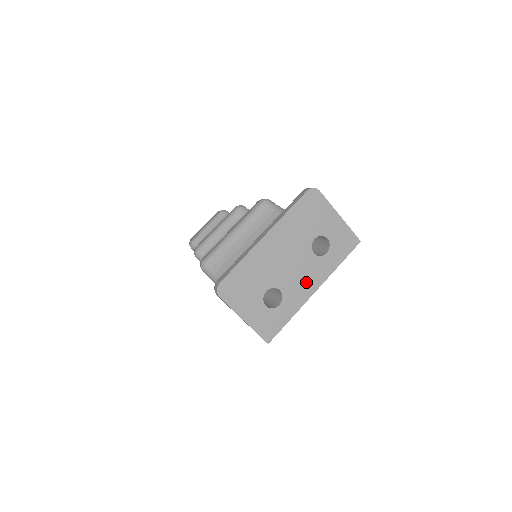
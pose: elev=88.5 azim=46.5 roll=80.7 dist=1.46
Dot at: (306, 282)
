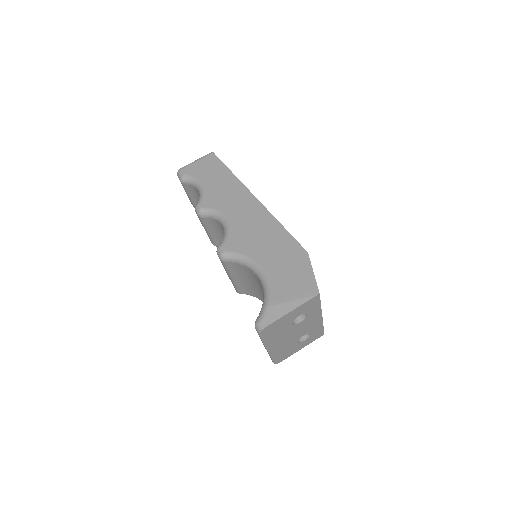
Dot at: (312, 323)
